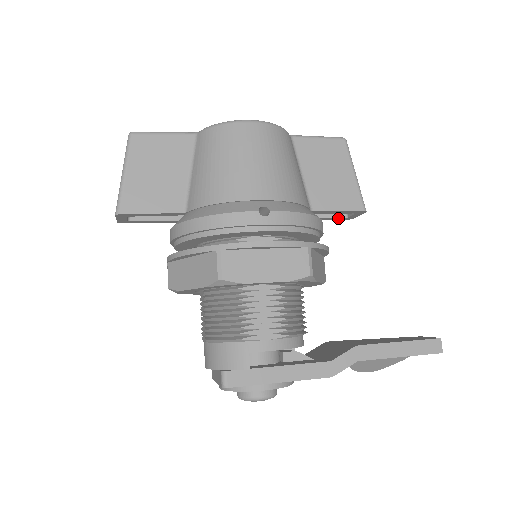
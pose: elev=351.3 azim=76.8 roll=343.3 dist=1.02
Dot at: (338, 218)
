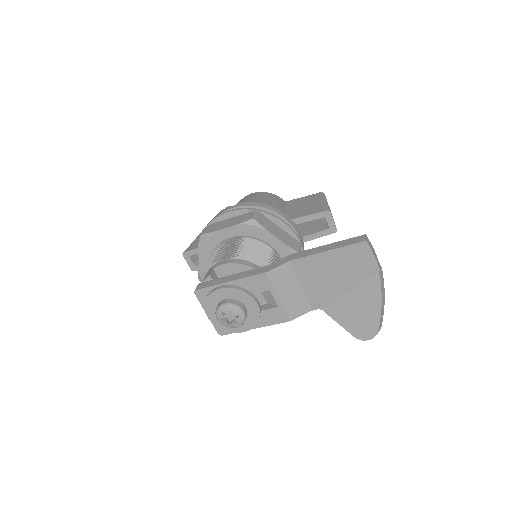
Dot at: (324, 232)
